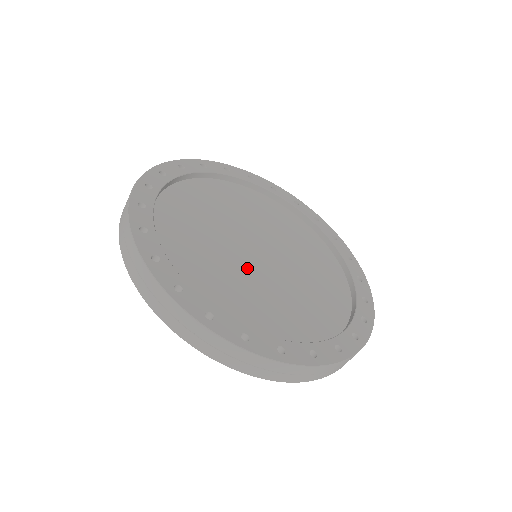
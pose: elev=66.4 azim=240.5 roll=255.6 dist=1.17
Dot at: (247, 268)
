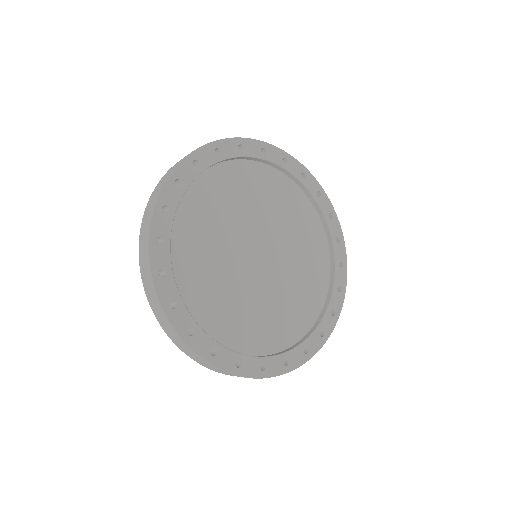
Dot at: (235, 260)
